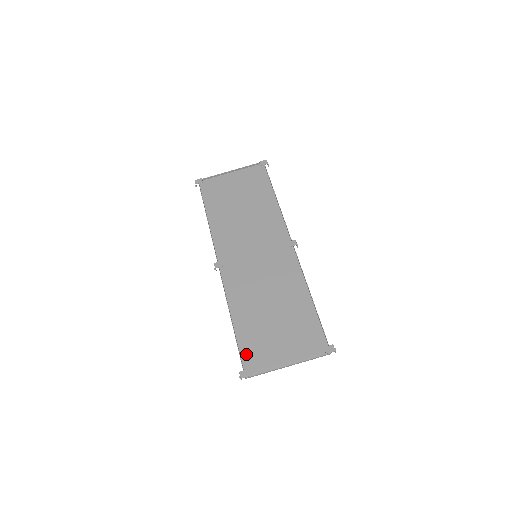
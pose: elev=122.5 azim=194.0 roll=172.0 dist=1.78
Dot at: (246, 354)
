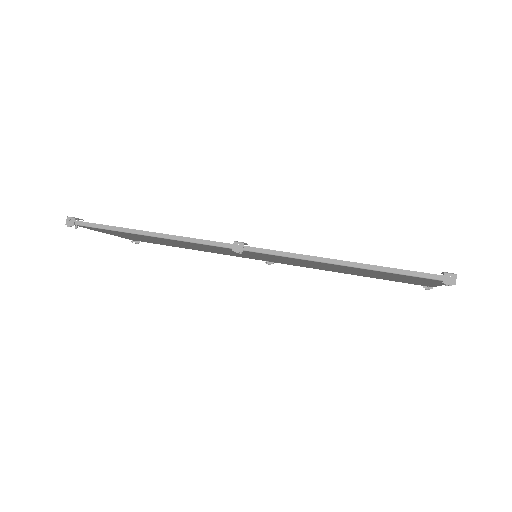
Dot at: (411, 276)
